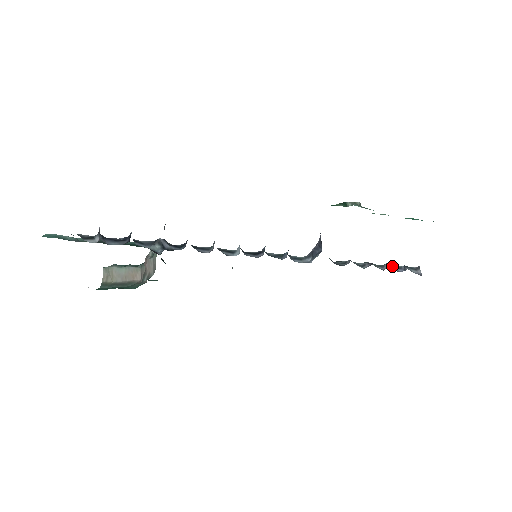
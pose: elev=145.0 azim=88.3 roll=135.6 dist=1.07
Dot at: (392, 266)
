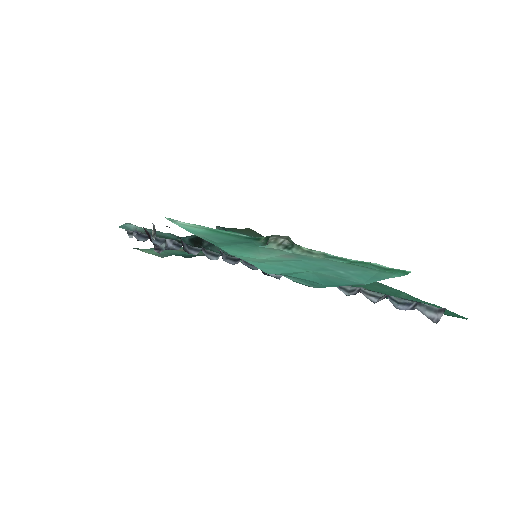
Dot at: (400, 298)
